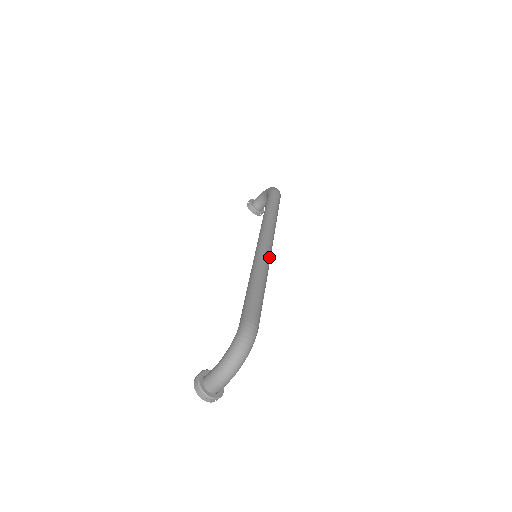
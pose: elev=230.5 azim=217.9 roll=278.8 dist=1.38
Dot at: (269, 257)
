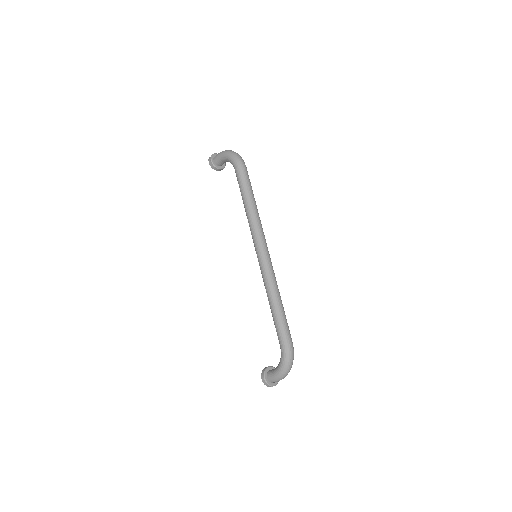
Dot at: (272, 266)
